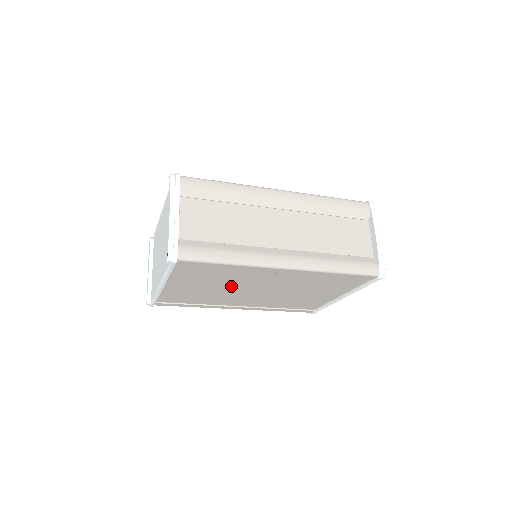
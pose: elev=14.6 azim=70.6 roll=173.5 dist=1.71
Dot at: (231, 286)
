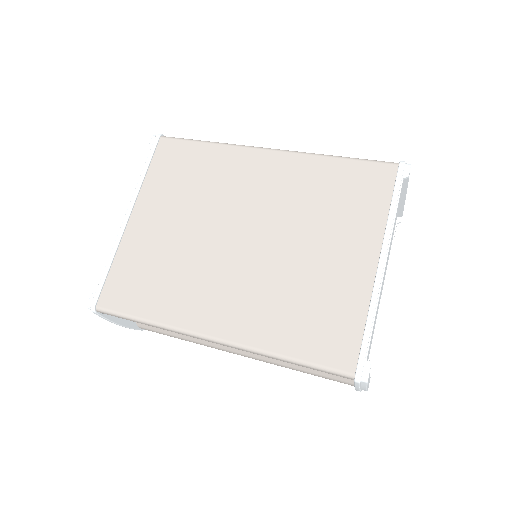
Dot at: occluded
